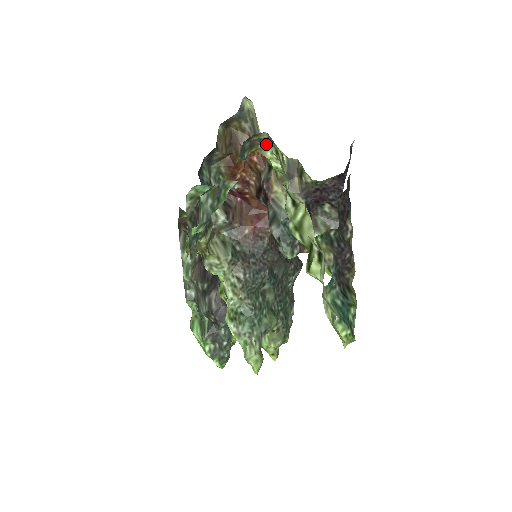
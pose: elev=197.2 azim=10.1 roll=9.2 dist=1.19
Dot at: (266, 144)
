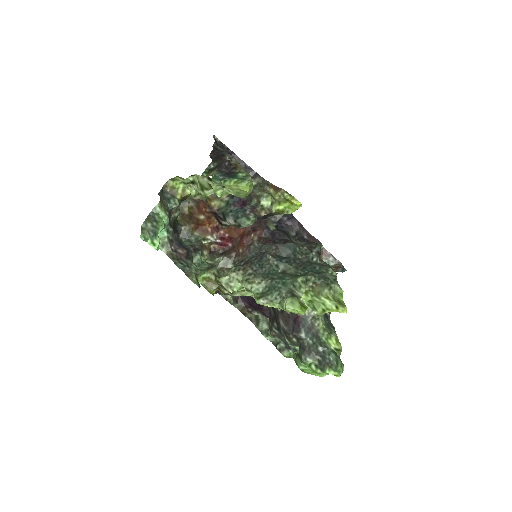
Dot at: (180, 187)
